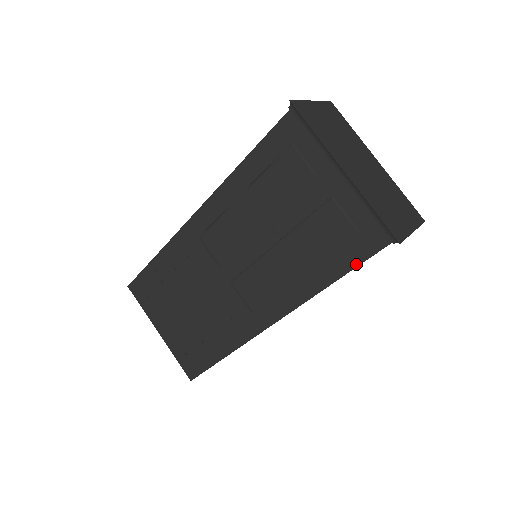
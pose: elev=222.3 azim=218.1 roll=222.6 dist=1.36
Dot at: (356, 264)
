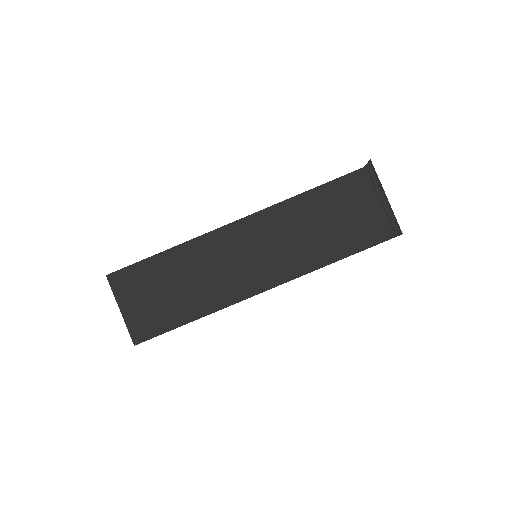
Dot at: (334, 180)
